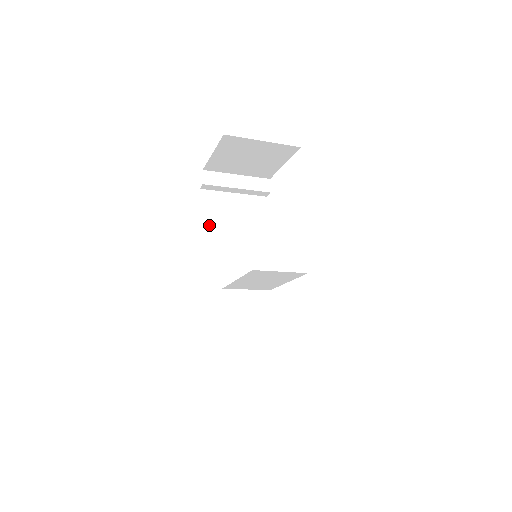
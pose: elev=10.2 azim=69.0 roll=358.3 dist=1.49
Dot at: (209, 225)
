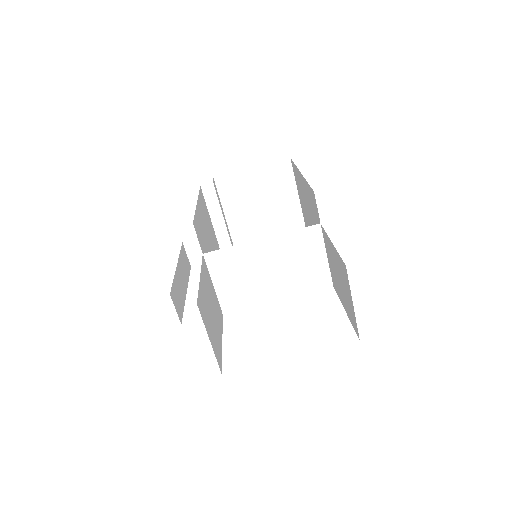
Dot at: (201, 208)
